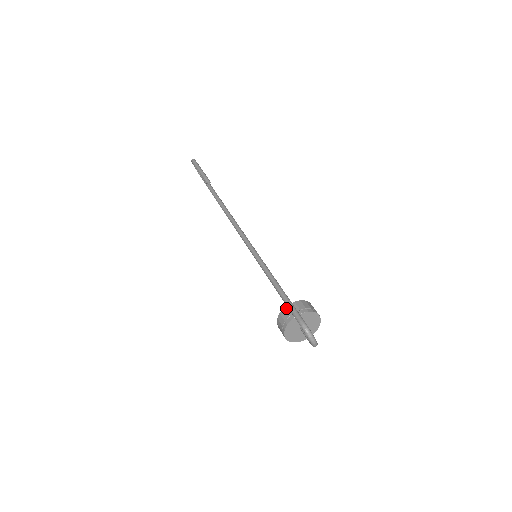
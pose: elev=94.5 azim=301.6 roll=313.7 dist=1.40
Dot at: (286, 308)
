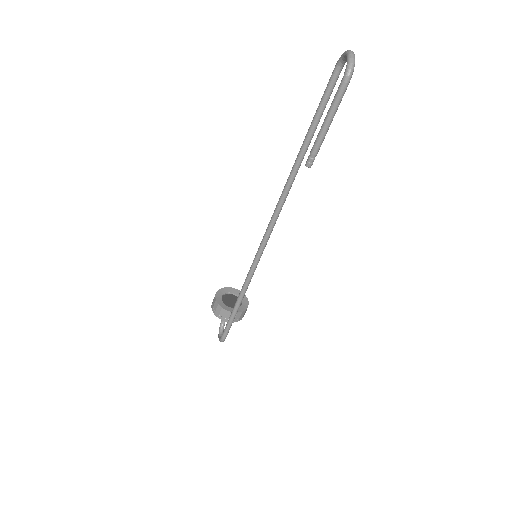
Dot at: (228, 313)
